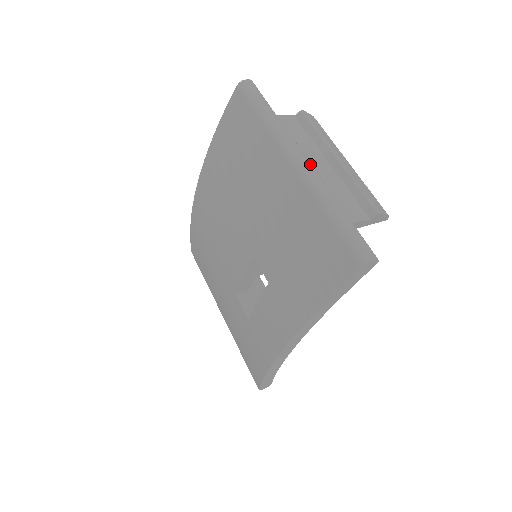
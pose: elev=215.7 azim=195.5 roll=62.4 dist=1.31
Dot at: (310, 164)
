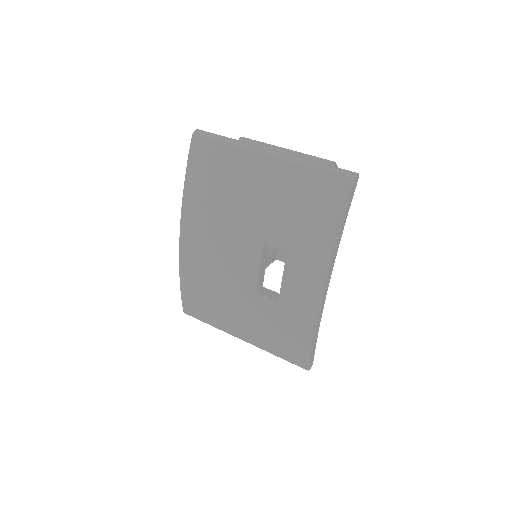
Dot at: (277, 151)
